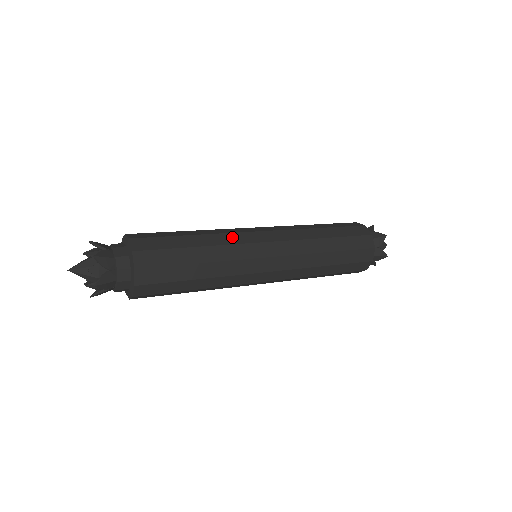
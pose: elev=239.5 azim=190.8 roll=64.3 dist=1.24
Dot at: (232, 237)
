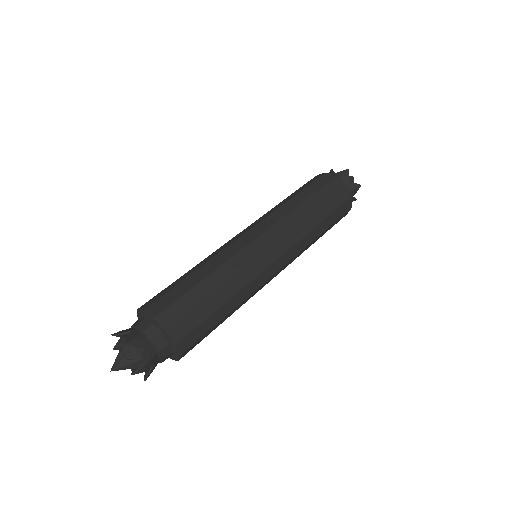
Dot at: (226, 252)
